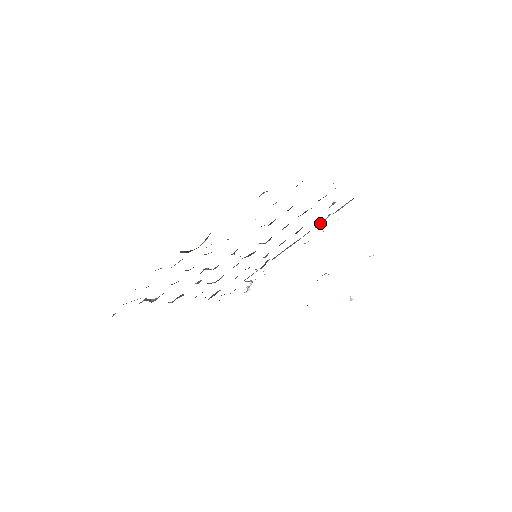
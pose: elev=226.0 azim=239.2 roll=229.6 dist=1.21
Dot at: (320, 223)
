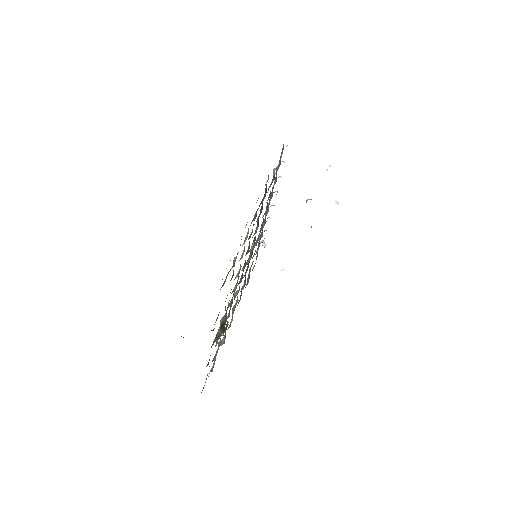
Dot at: (275, 181)
